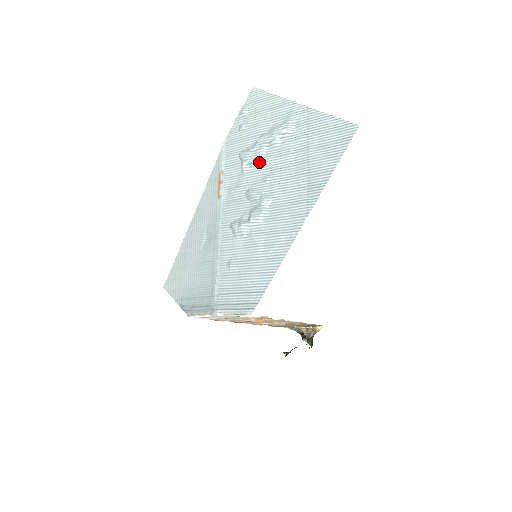
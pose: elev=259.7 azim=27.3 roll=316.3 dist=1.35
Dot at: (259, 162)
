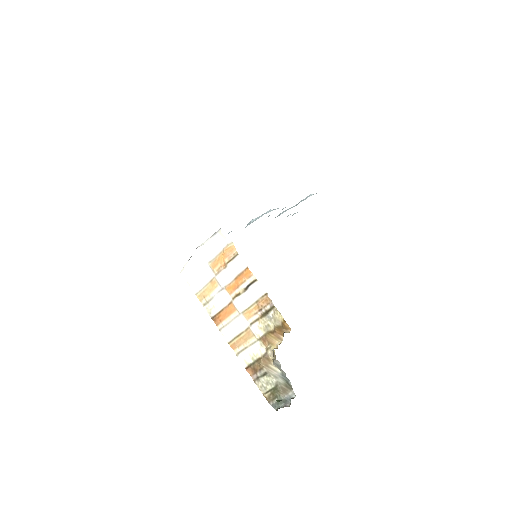
Dot at: occluded
